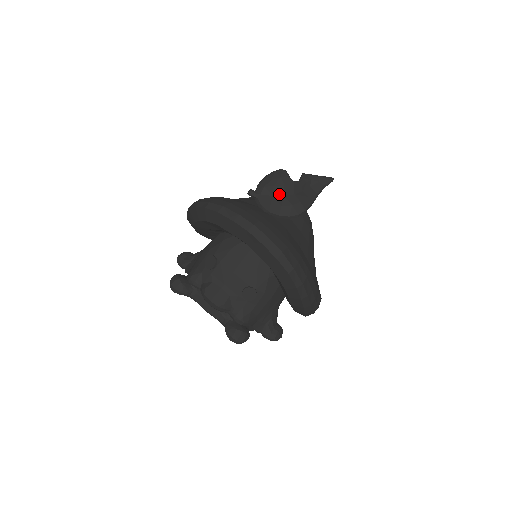
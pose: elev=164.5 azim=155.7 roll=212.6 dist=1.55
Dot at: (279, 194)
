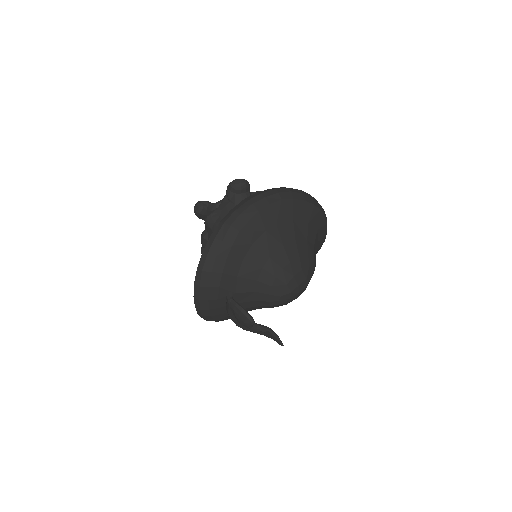
Dot at: (236, 319)
